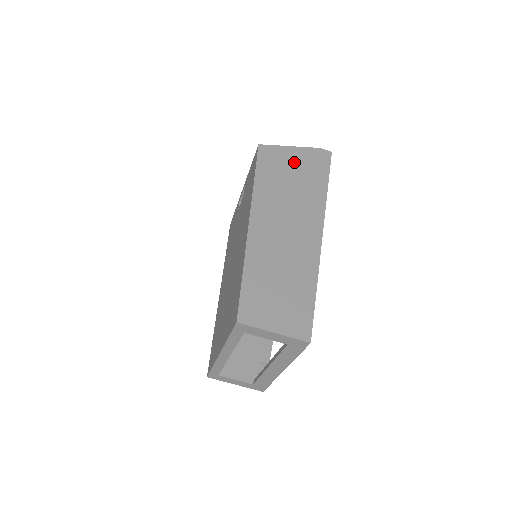
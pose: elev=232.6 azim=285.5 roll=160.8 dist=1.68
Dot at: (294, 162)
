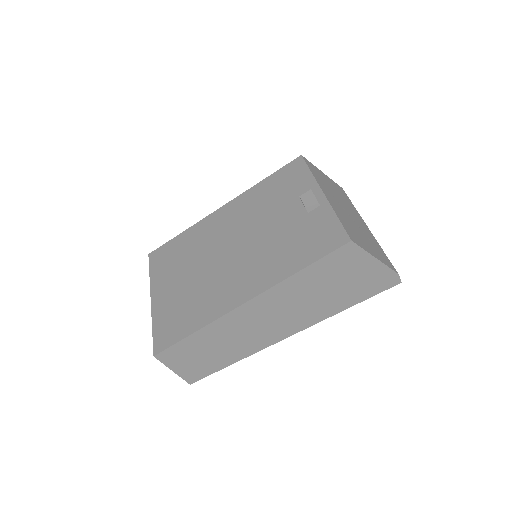
Dot at: (356, 275)
